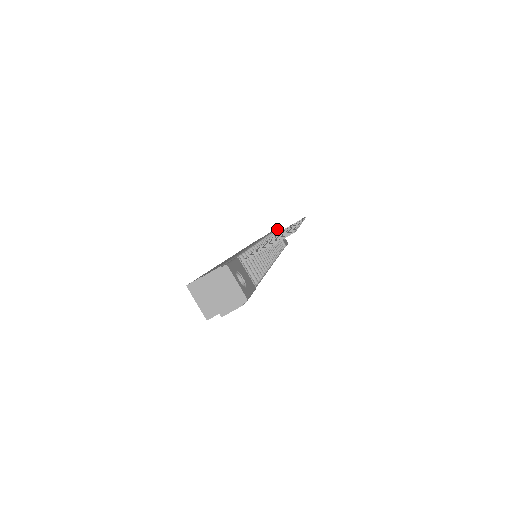
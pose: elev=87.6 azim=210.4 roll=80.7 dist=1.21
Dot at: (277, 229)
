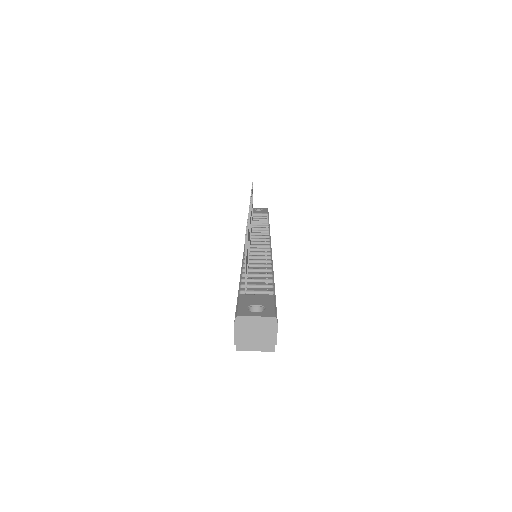
Dot at: occluded
